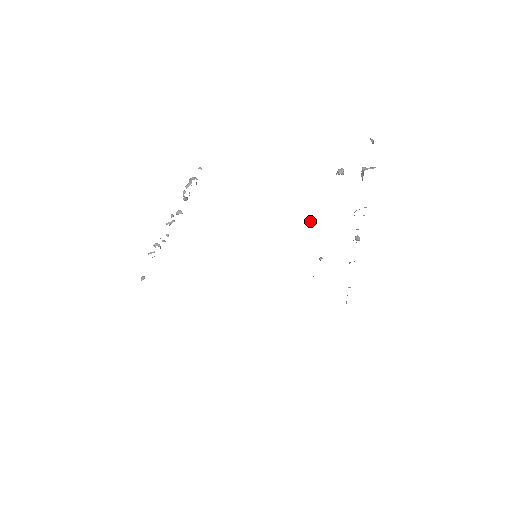
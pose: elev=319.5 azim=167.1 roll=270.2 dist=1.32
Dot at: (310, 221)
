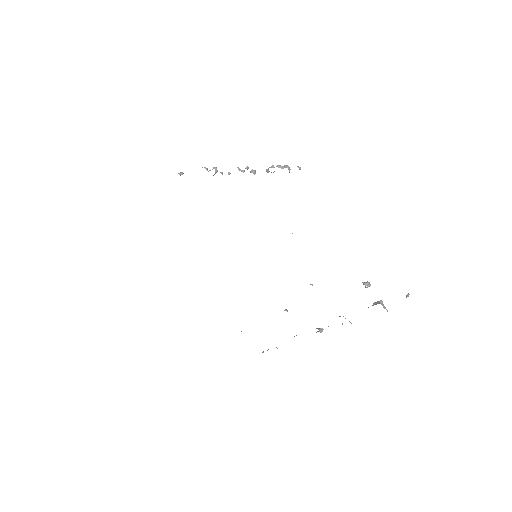
Dot at: occluded
